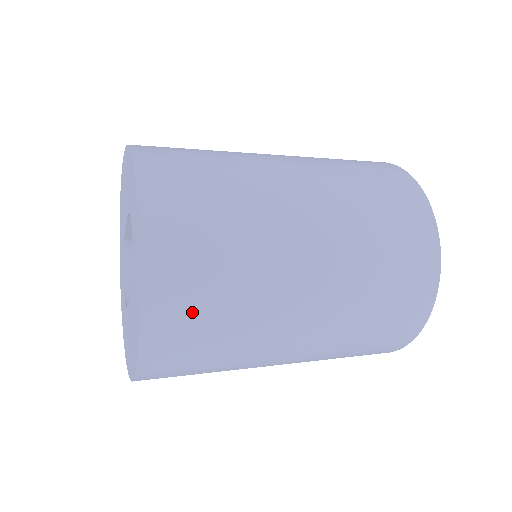
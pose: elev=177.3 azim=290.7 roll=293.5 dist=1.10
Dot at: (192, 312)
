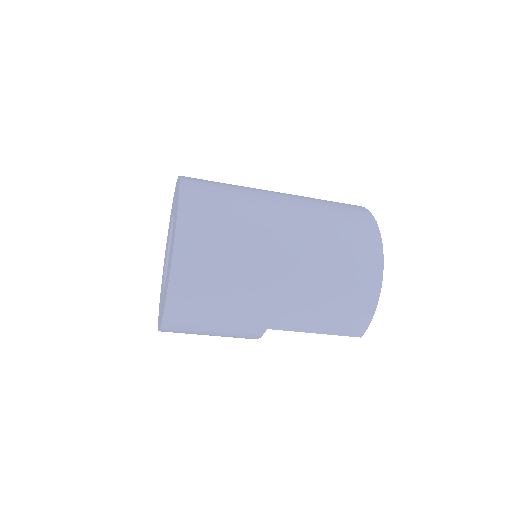
Dot at: (210, 206)
